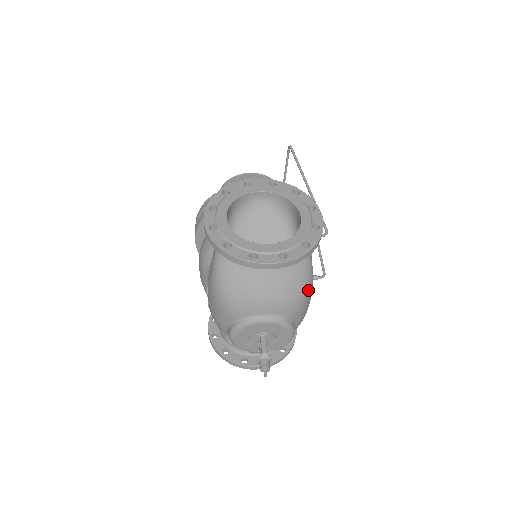
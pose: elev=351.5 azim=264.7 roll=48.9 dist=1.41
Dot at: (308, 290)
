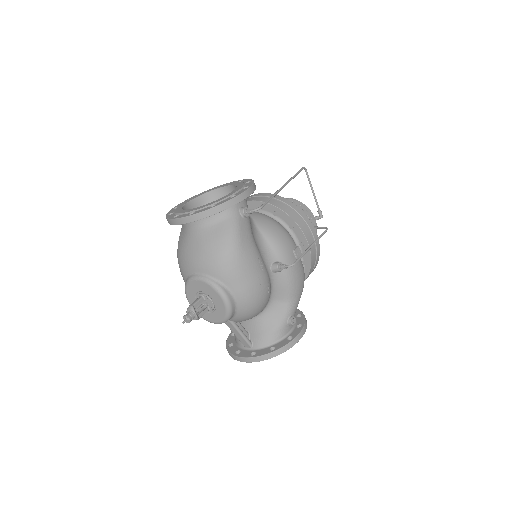
Dot at: (230, 253)
